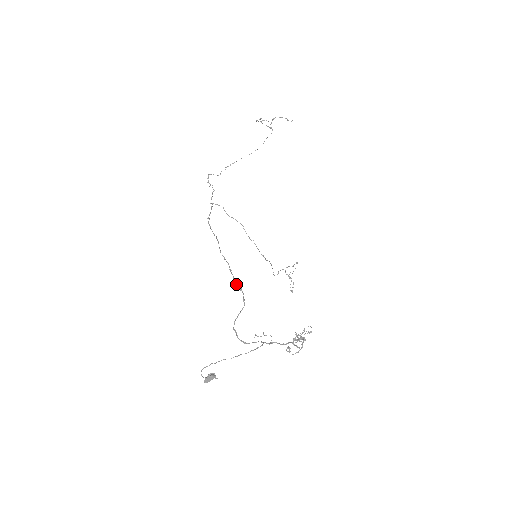
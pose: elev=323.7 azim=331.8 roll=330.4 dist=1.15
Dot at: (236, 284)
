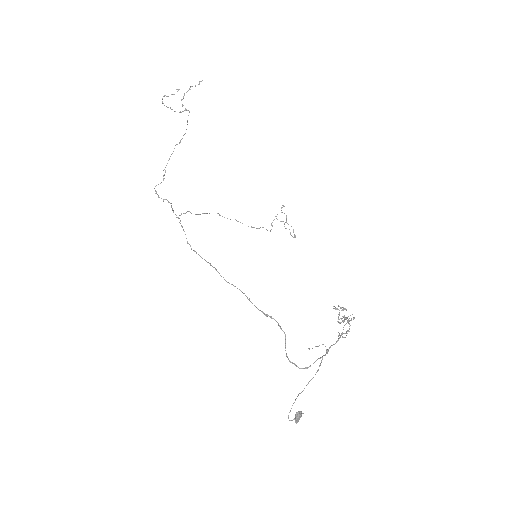
Dot at: (264, 314)
